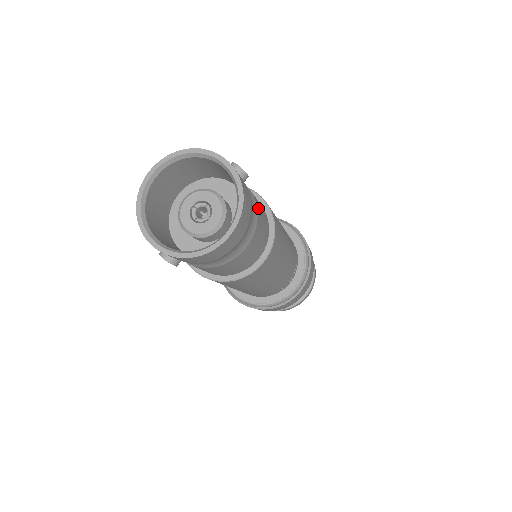
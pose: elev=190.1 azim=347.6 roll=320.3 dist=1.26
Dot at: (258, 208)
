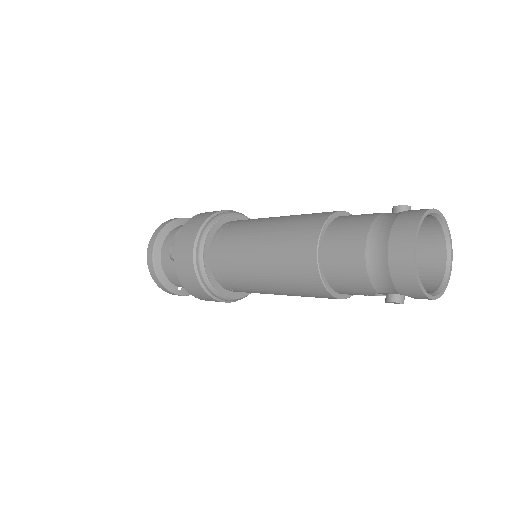
Dot at: occluded
